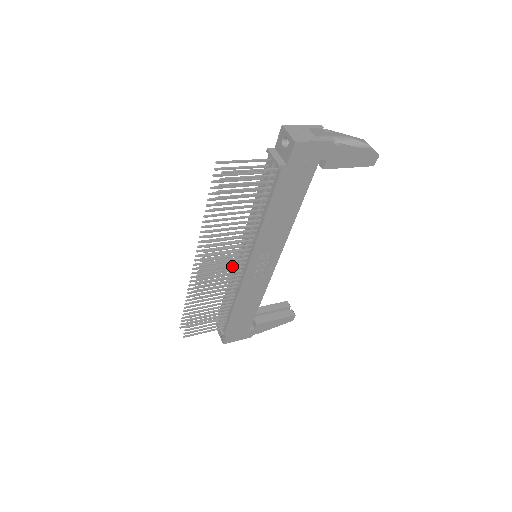
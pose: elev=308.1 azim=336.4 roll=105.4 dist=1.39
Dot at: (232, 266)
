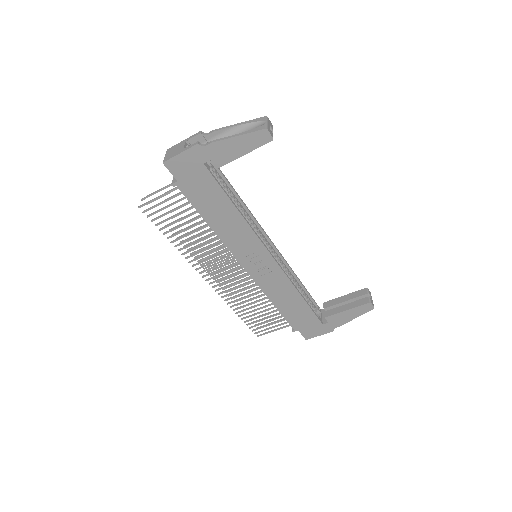
Dot at: occluded
